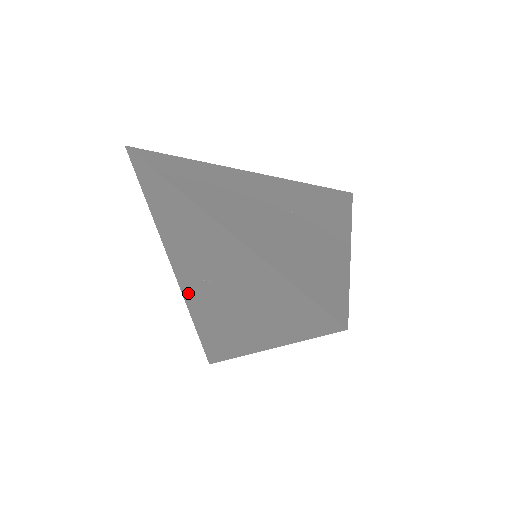
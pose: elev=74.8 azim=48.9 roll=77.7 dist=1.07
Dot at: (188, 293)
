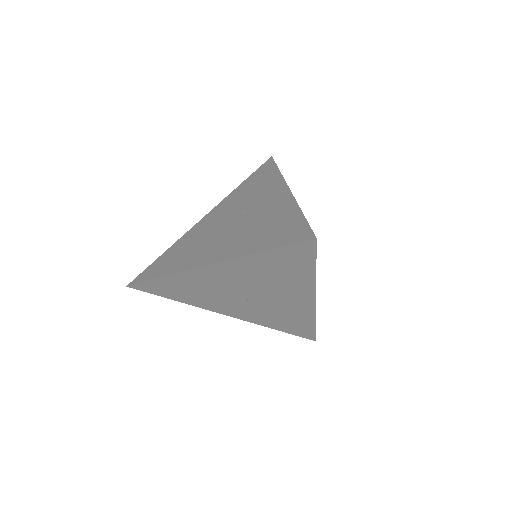
Dot at: (251, 318)
